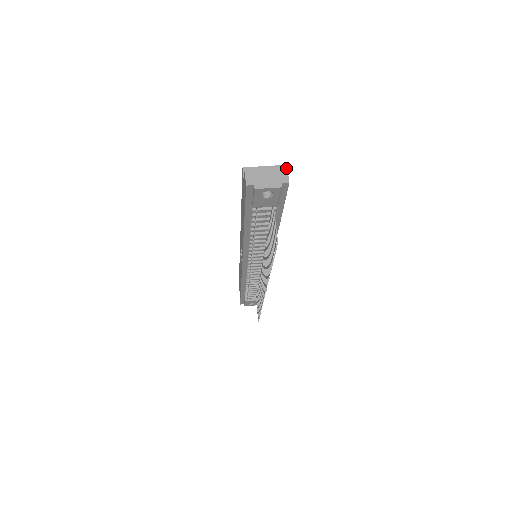
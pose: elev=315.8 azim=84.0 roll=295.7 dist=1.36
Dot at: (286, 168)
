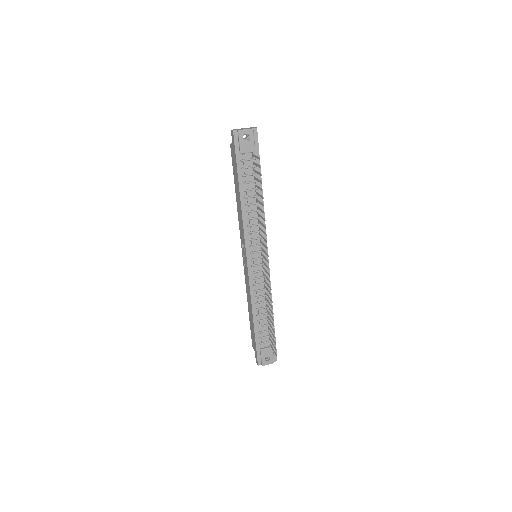
Dot at: (254, 127)
